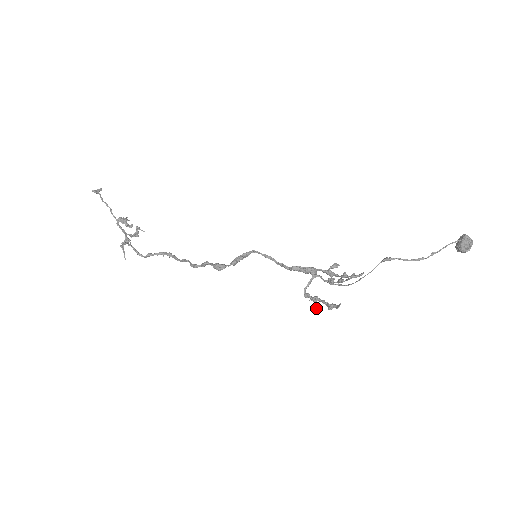
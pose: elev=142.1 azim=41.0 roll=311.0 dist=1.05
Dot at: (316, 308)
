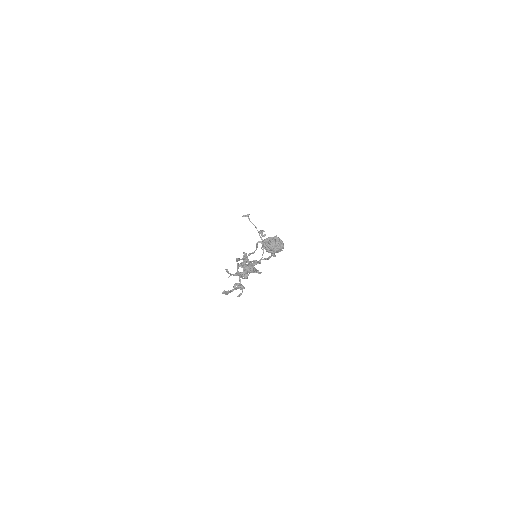
Dot at: (240, 294)
